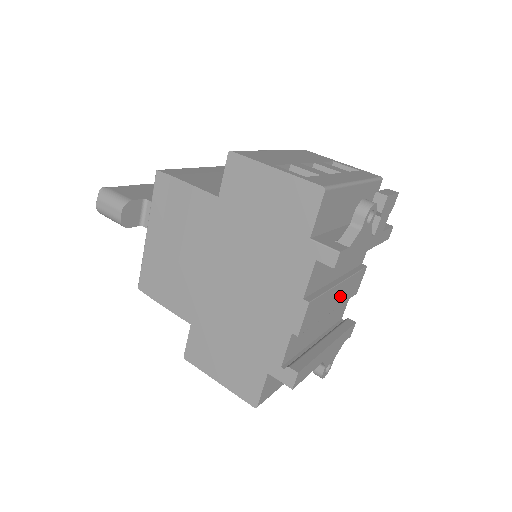
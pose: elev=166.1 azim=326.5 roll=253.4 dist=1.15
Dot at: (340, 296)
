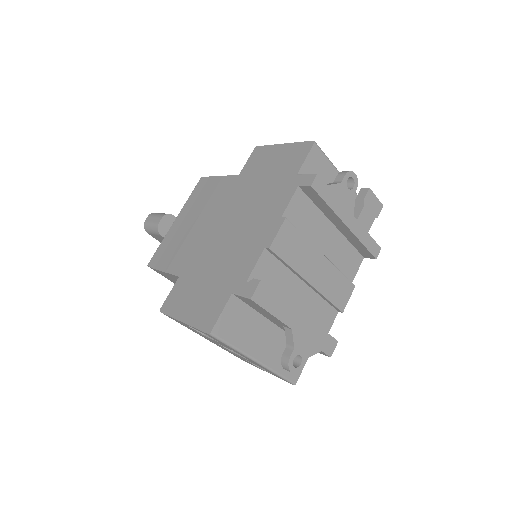
Dot at: (321, 276)
